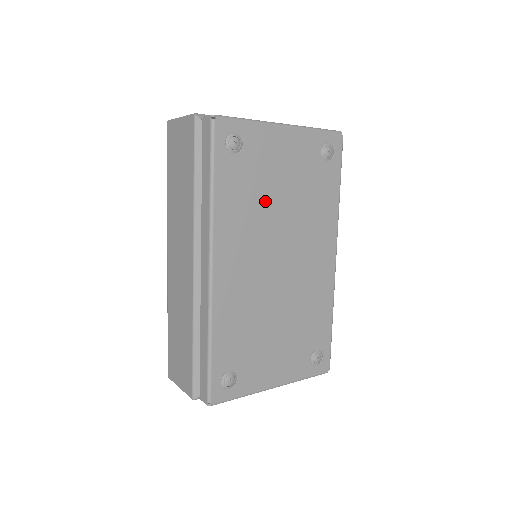
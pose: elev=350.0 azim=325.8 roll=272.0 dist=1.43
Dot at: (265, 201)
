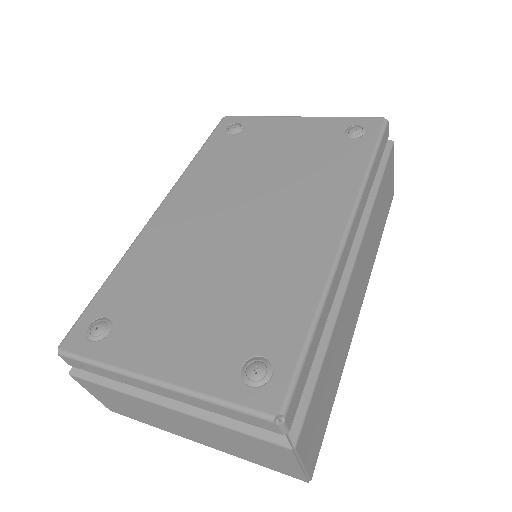
Dot at: (249, 165)
